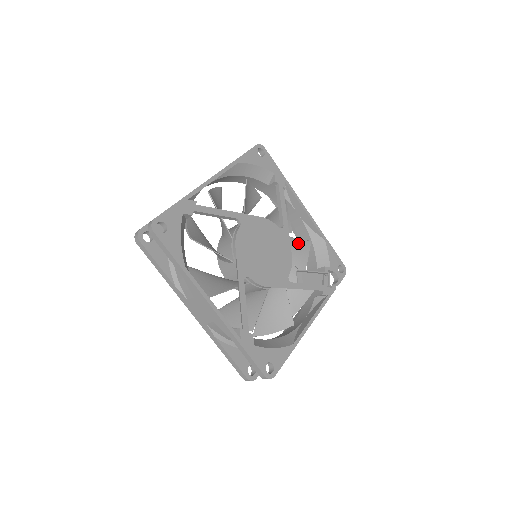
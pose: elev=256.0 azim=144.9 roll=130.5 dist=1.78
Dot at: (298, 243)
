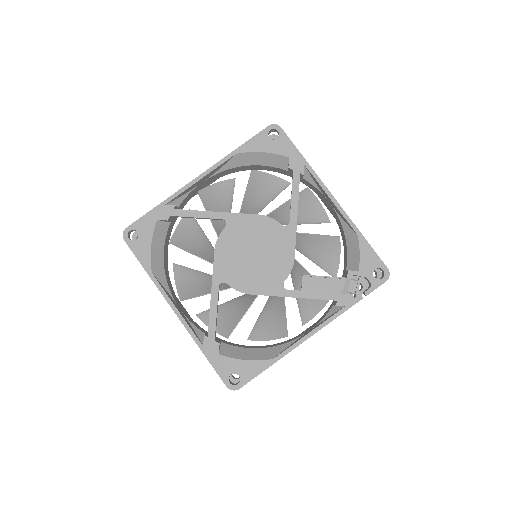
Dot at: (320, 239)
